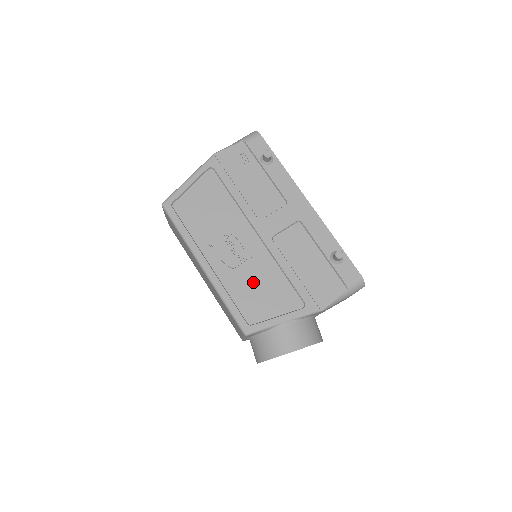
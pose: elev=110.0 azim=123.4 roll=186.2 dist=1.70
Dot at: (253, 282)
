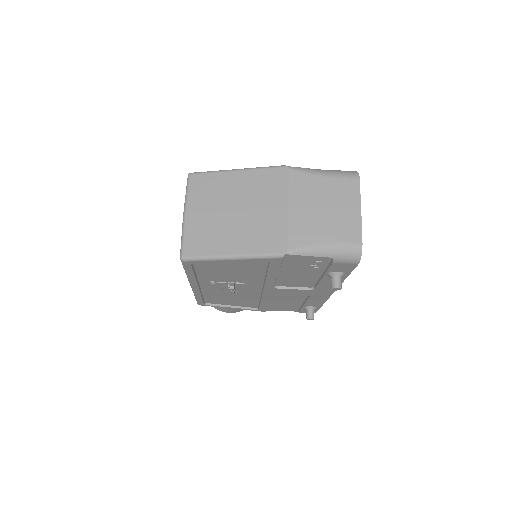
Dot at: (230, 297)
